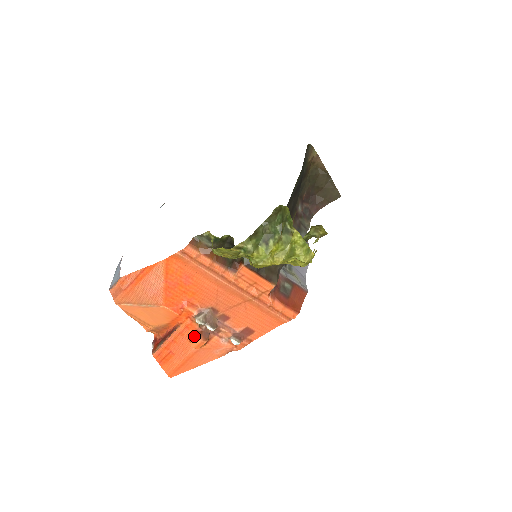
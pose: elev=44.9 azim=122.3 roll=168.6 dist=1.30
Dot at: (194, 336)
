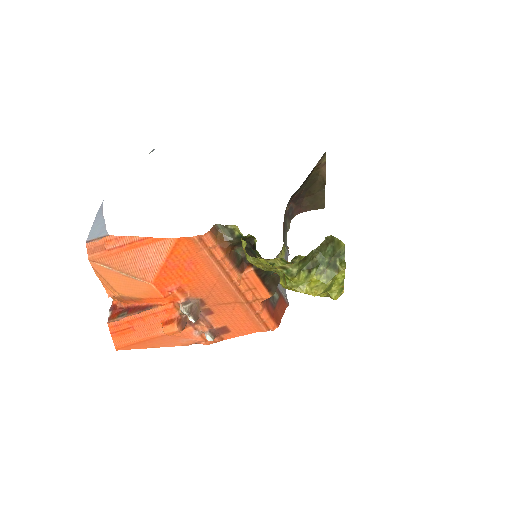
Dot at: (172, 323)
